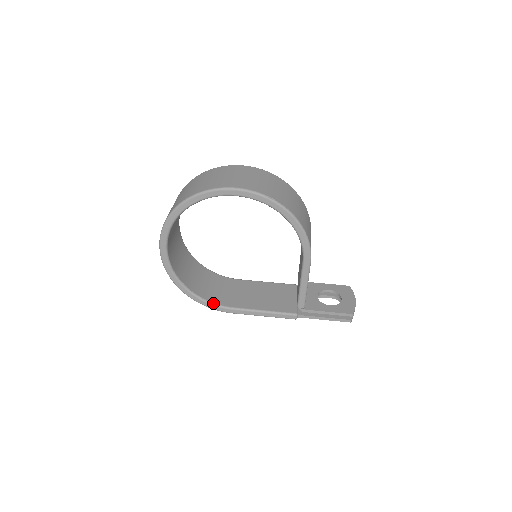
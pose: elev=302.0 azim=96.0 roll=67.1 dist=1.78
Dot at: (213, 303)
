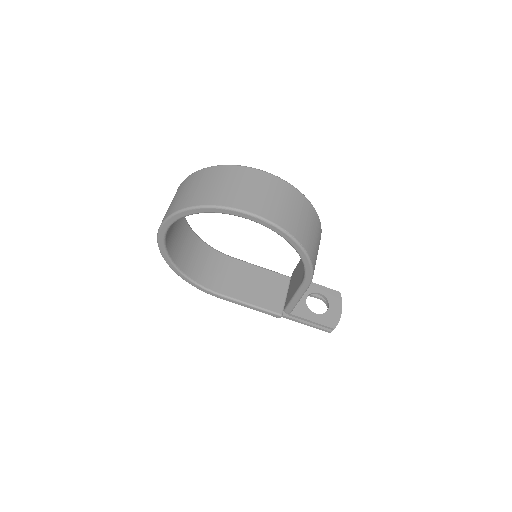
Dot at: (202, 286)
